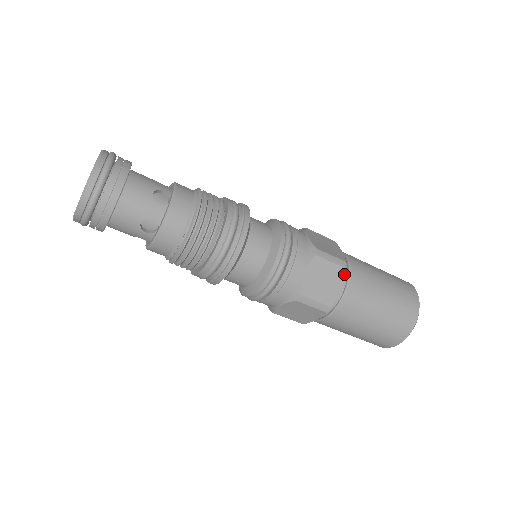
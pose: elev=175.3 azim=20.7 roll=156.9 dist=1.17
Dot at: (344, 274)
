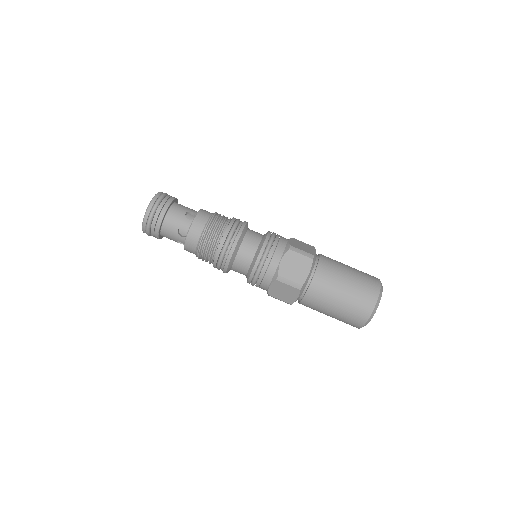
Dot at: (312, 263)
